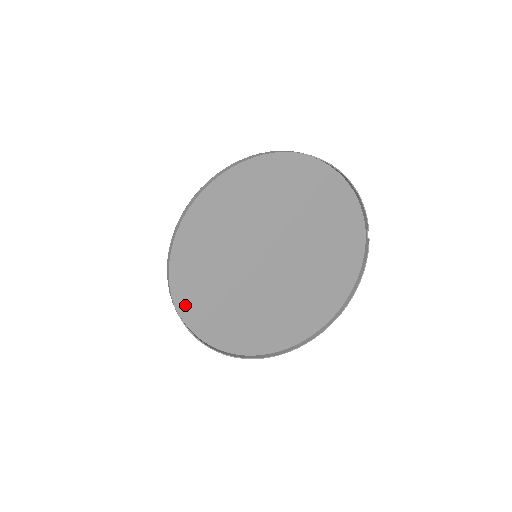
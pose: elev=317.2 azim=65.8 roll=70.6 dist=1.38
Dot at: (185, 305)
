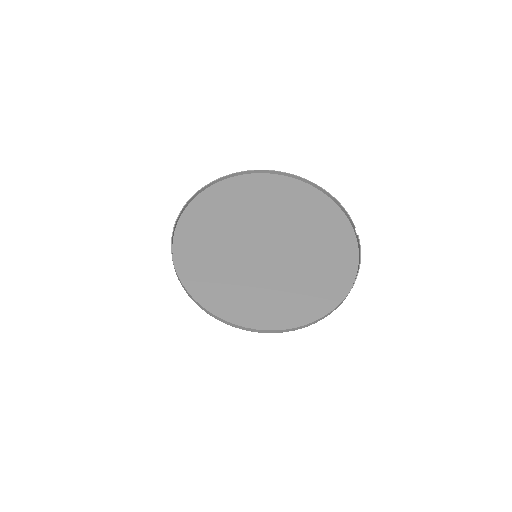
Dot at: (183, 265)
